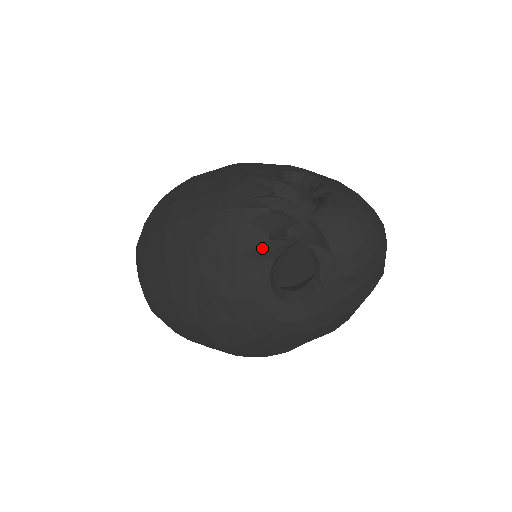
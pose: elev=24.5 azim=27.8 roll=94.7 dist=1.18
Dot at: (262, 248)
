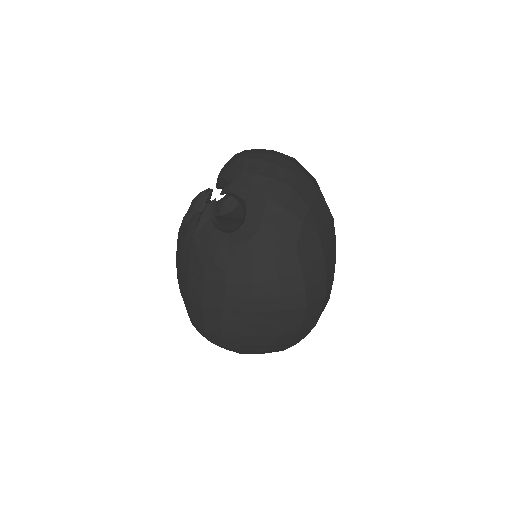
Dot at: (199, 221)
